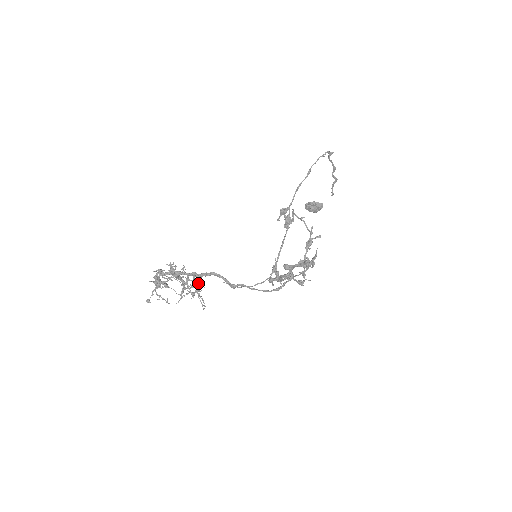
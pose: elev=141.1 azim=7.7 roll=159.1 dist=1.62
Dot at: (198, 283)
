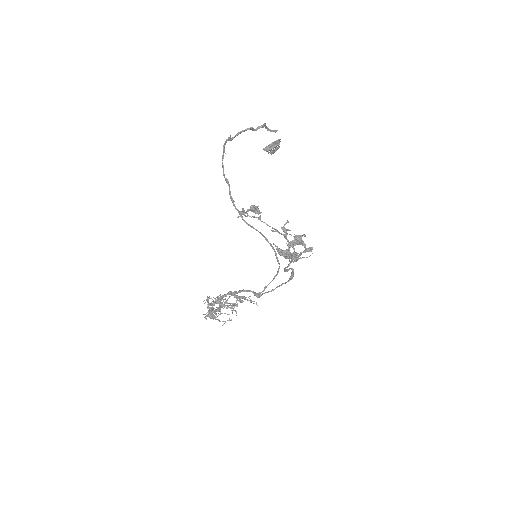
Dot at: (236, 297)
